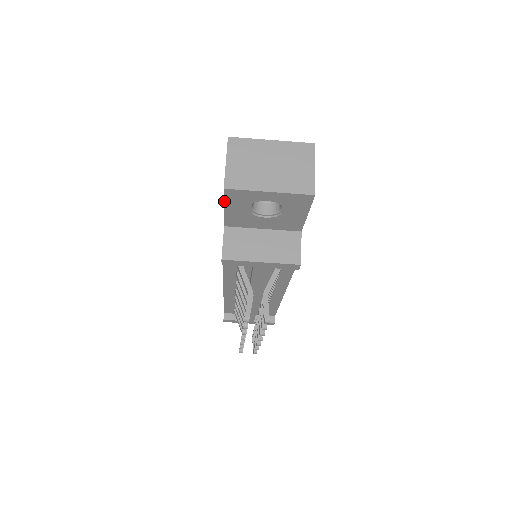
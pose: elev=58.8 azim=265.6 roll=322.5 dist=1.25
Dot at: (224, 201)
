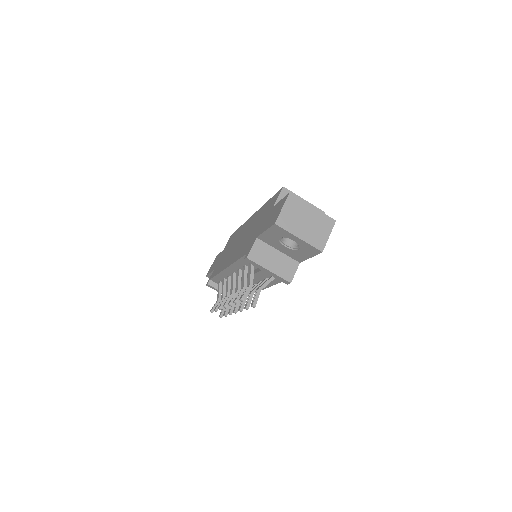
Dot at: (269, 228)
